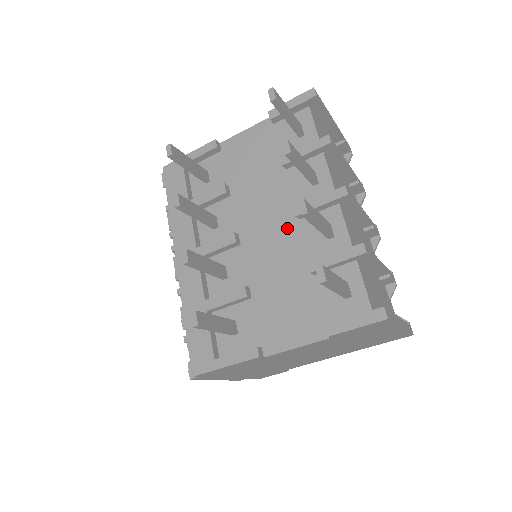
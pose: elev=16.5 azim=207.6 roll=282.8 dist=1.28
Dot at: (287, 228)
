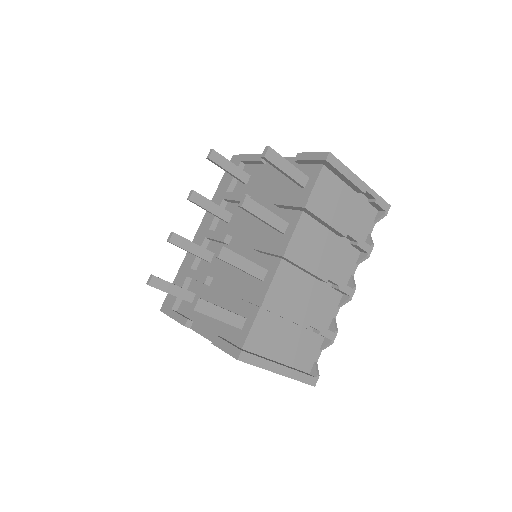
Dot at: (251, 253)
